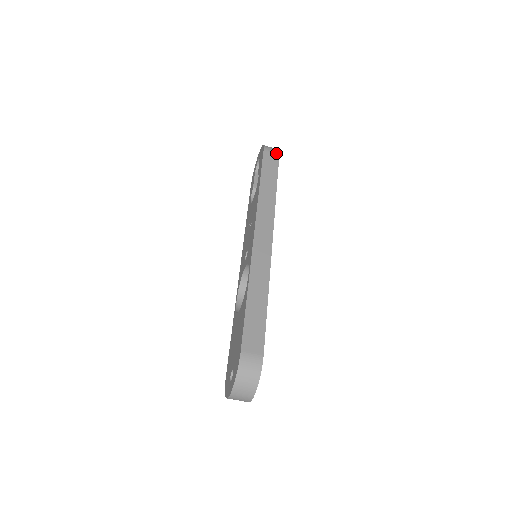
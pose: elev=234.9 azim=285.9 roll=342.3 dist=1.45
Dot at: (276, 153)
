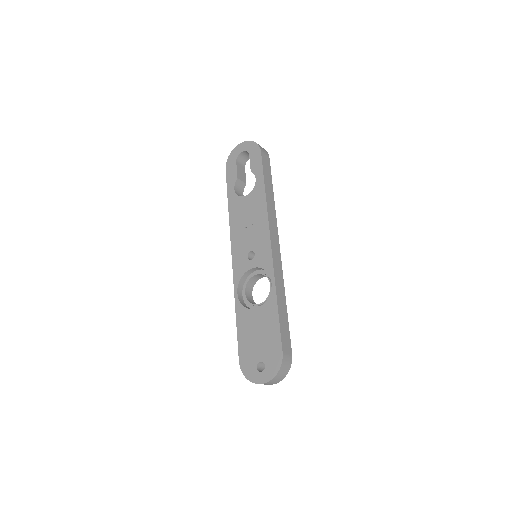
Dot at: (268, 156)
